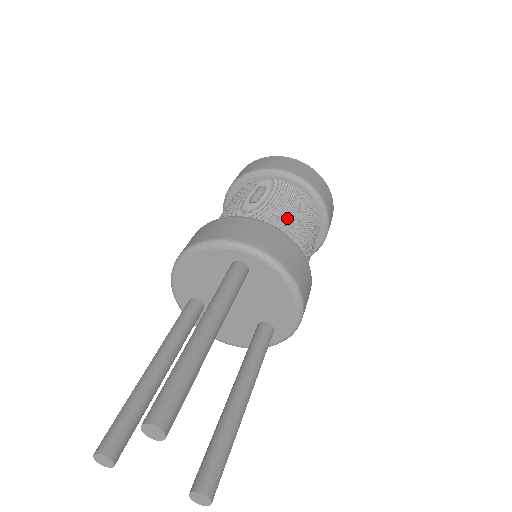
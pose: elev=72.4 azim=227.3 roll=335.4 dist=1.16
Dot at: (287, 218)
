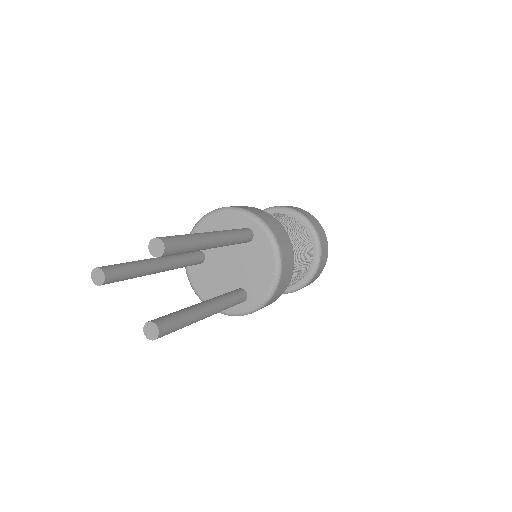
Dot at: (292, 235)
